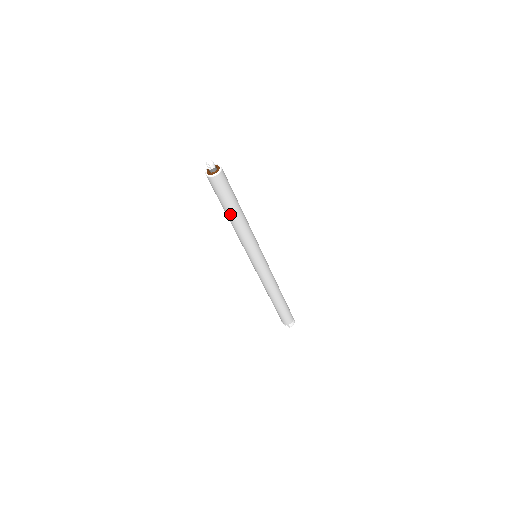
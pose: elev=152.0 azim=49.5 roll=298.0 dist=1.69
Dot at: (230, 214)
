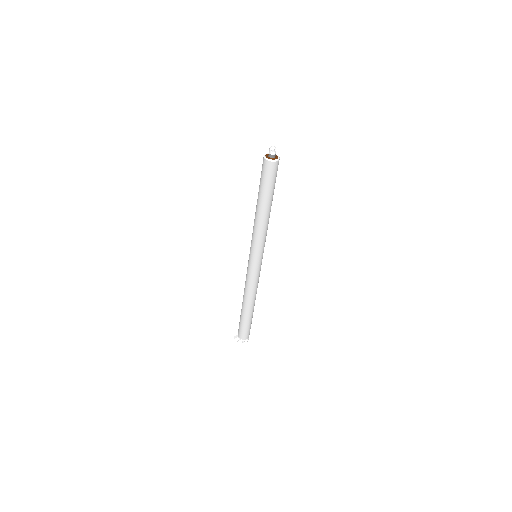
Dot at: (269, 204)
